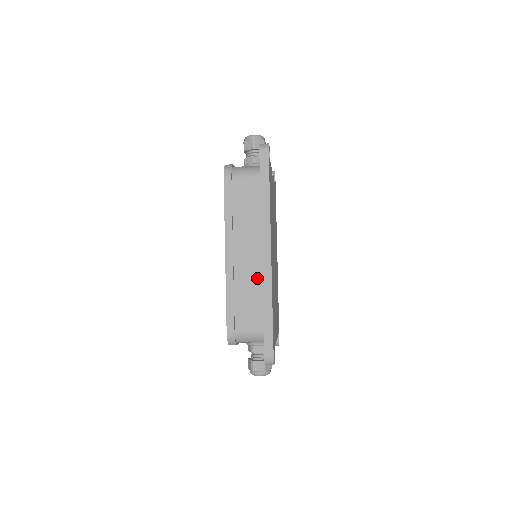
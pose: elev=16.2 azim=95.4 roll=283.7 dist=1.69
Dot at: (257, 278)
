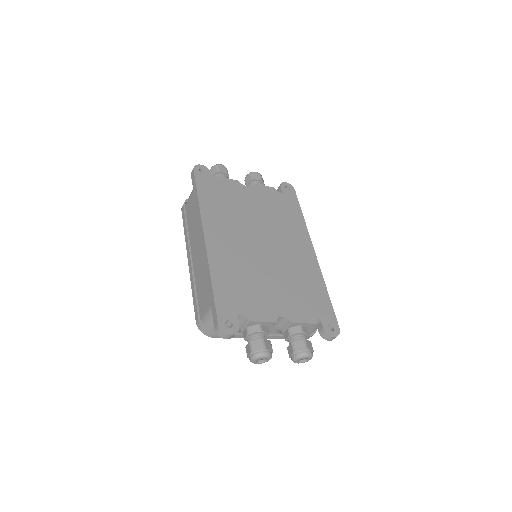
Dot at: (202, 265)
